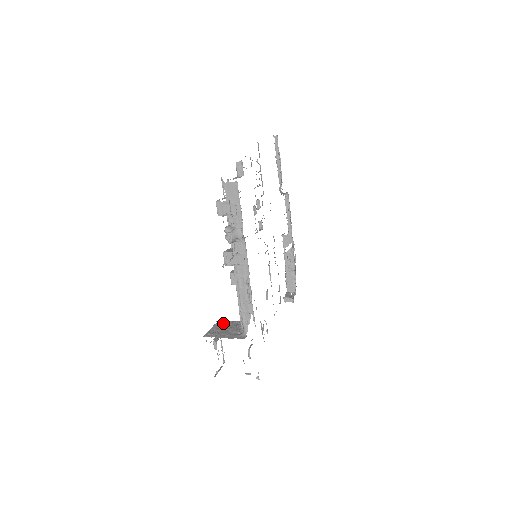
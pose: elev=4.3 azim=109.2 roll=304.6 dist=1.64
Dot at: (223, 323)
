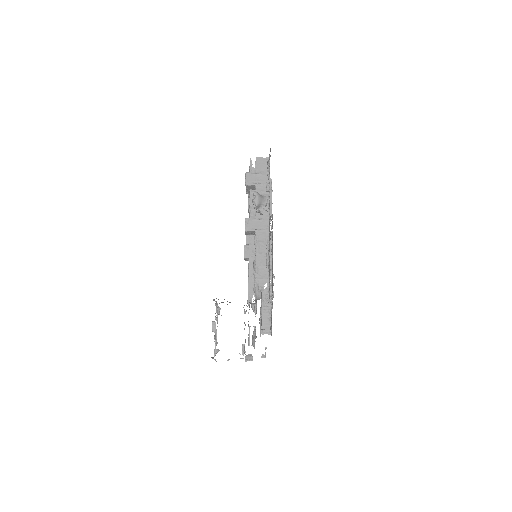
Dot at: occluded
